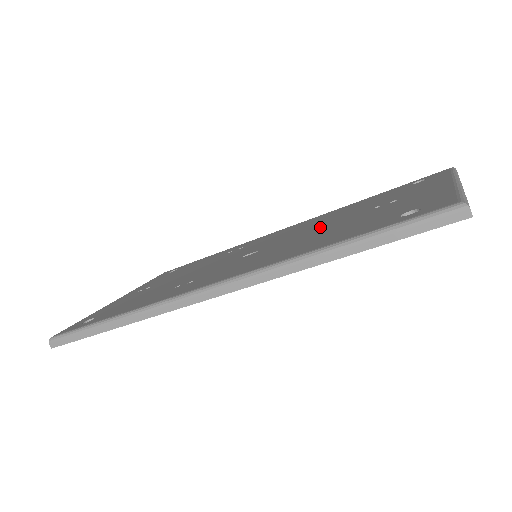
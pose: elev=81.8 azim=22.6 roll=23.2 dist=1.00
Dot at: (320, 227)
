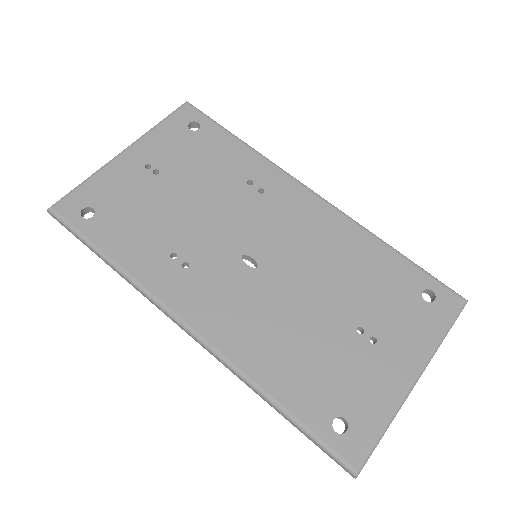
Dot at: (314, 297)
